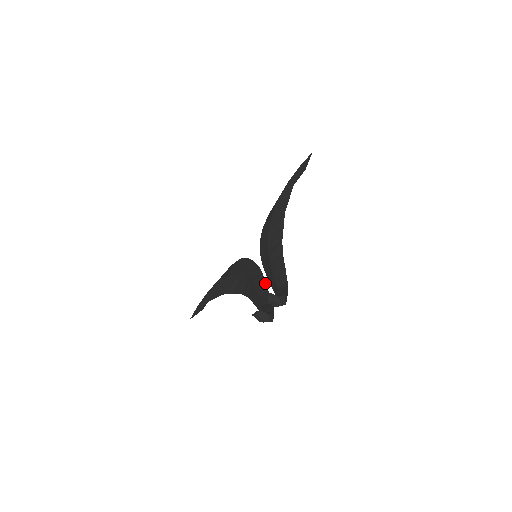
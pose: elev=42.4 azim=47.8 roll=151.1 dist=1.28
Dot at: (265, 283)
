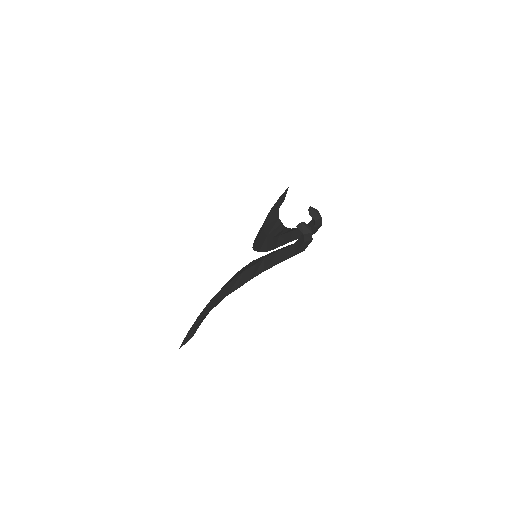
Dot at: occluded
